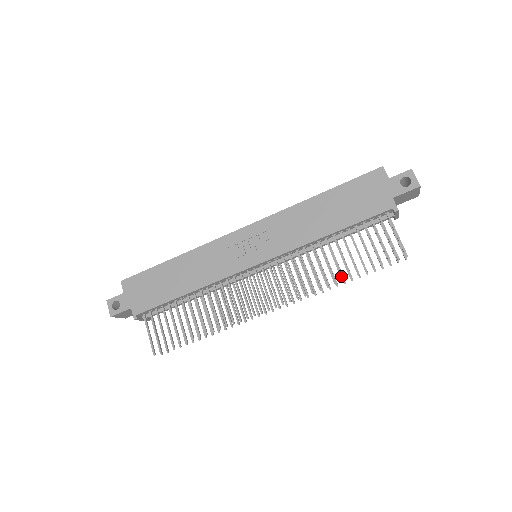
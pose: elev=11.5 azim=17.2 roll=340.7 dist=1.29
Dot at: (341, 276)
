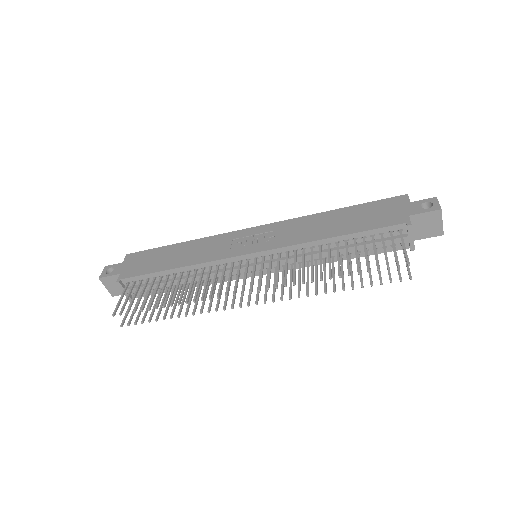
Dot at: (330, 273)
